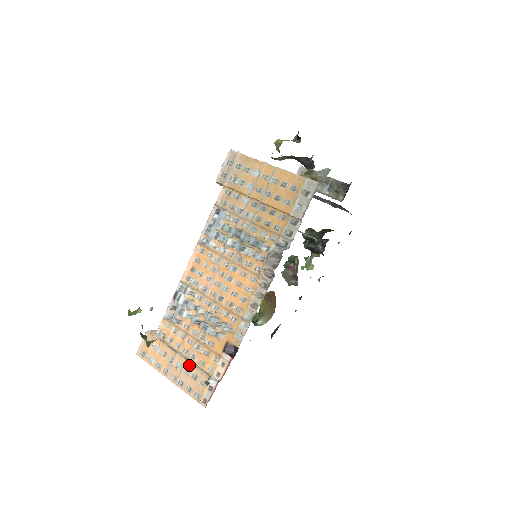
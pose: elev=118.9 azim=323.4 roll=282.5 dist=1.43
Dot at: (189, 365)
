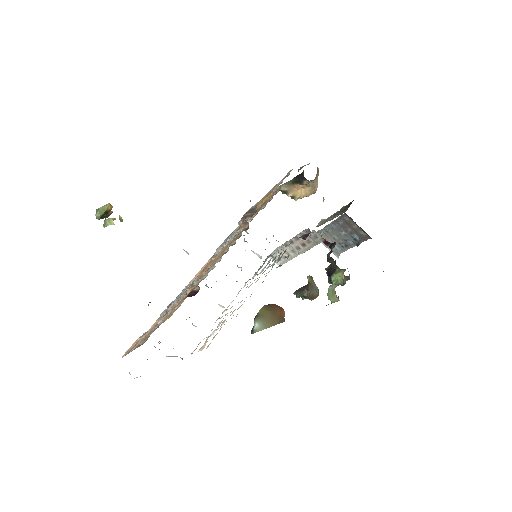
Dot at: (153, 327)
